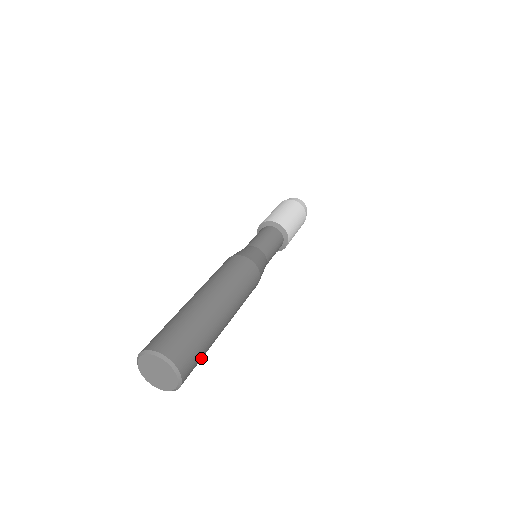
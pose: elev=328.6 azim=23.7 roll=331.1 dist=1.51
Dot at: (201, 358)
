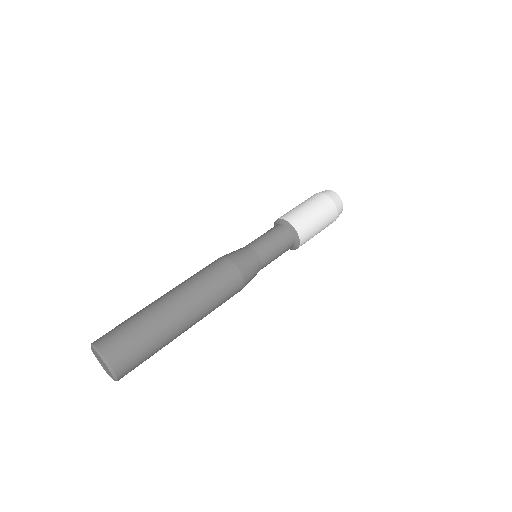
Dot at: (148, 356)
